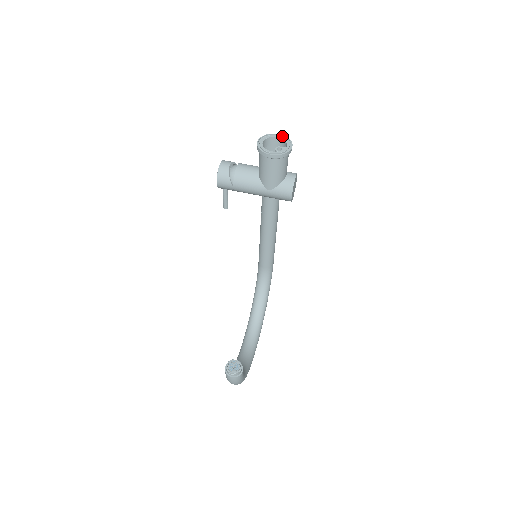
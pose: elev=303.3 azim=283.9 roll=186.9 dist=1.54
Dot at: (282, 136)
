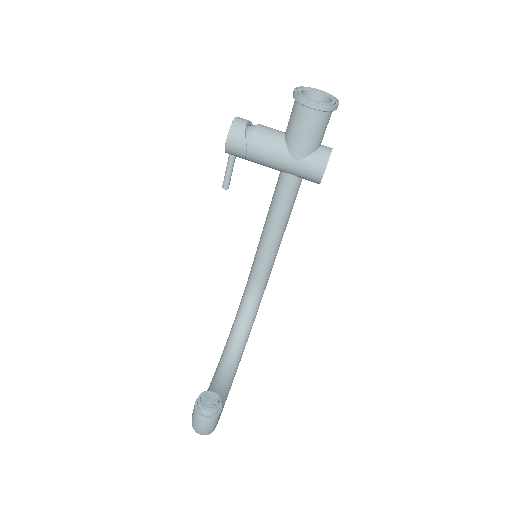
Dot at: (324, 93)
